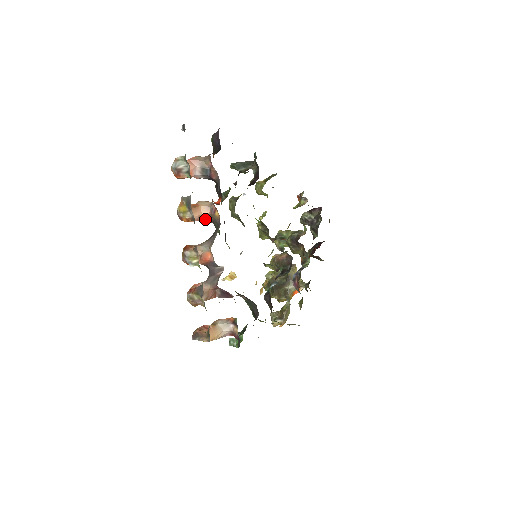
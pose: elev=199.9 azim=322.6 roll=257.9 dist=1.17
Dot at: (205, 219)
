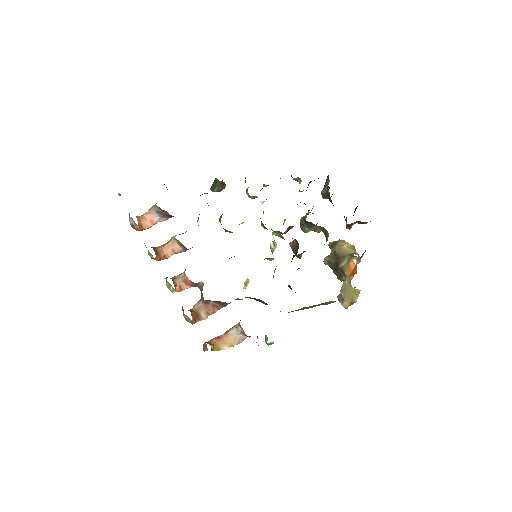
Dot at: (180, 249)
